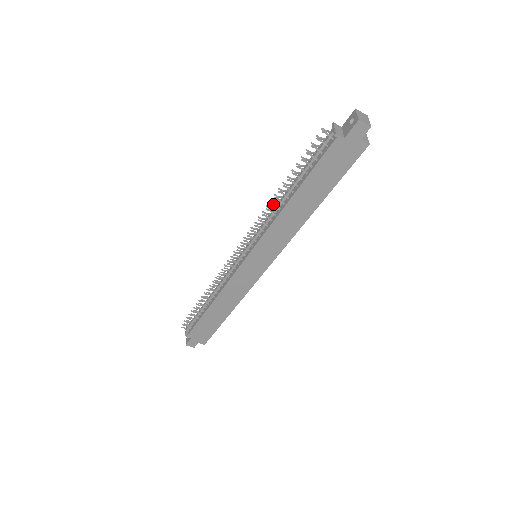
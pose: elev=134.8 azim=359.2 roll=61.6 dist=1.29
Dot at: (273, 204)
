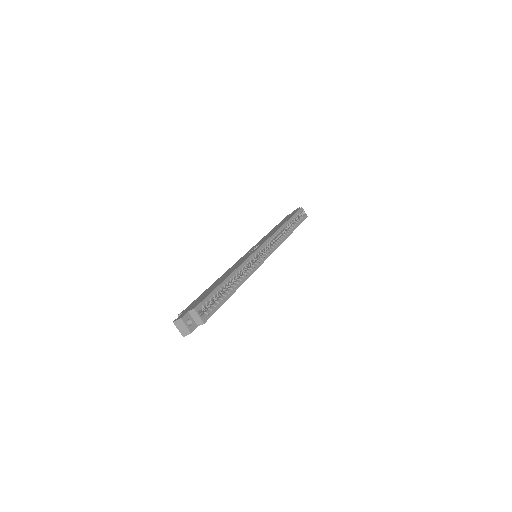
Dot at: occluded
